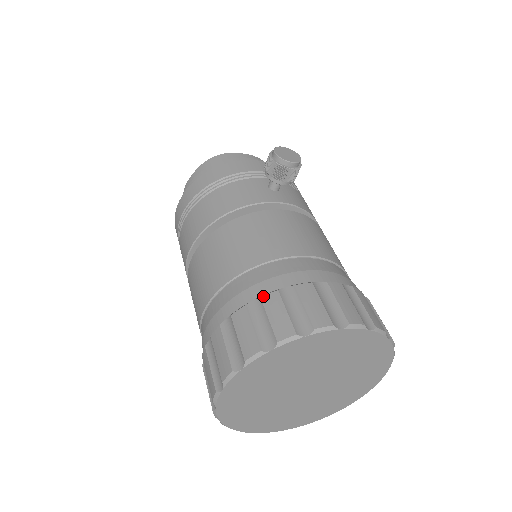
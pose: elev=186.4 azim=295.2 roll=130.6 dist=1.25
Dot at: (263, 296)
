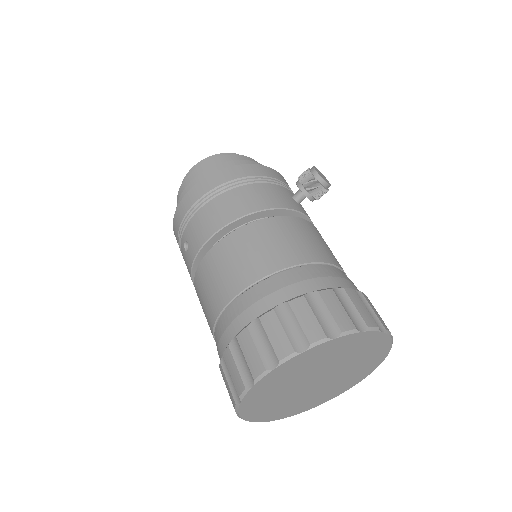
Dot at: (320, 291)
